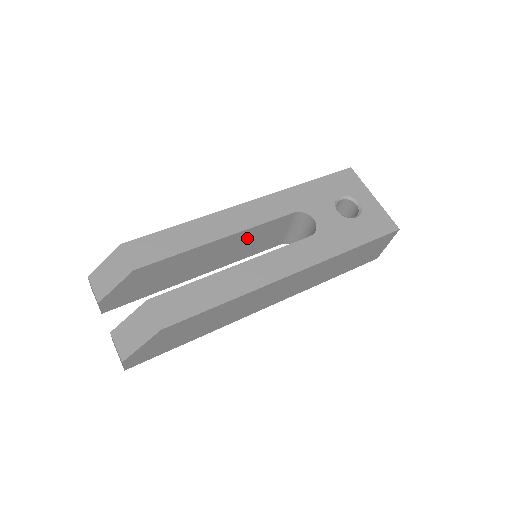
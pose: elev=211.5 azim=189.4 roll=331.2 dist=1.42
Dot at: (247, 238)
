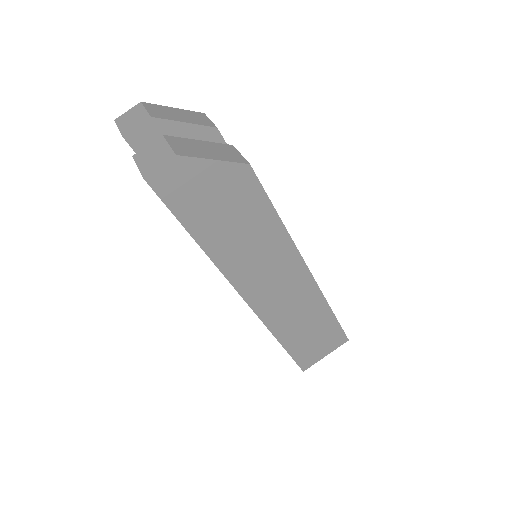
Dot at: occluded
